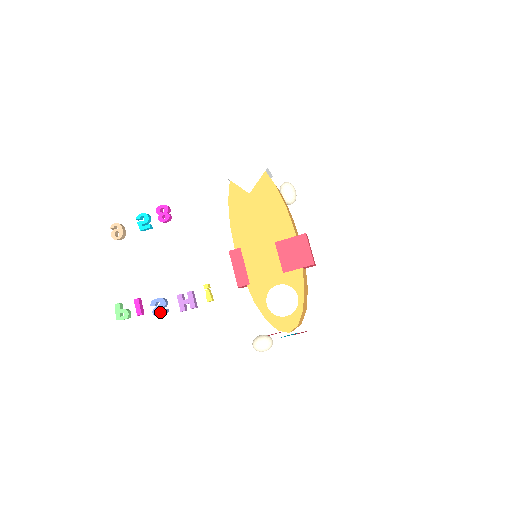
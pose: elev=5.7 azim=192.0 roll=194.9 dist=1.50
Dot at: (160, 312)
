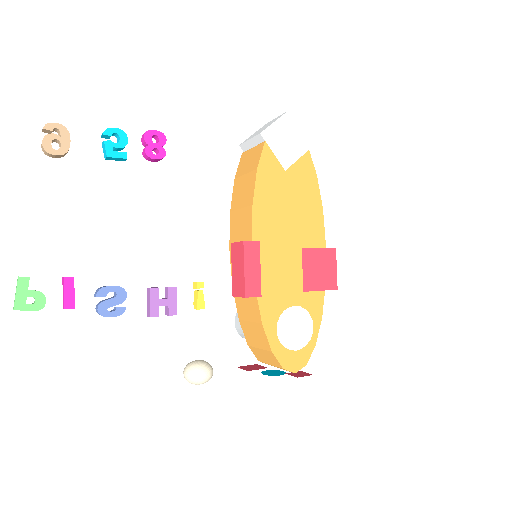
Dot at: (113, 311)
